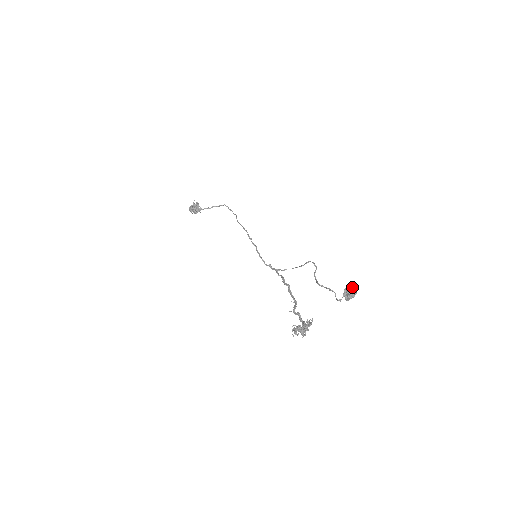
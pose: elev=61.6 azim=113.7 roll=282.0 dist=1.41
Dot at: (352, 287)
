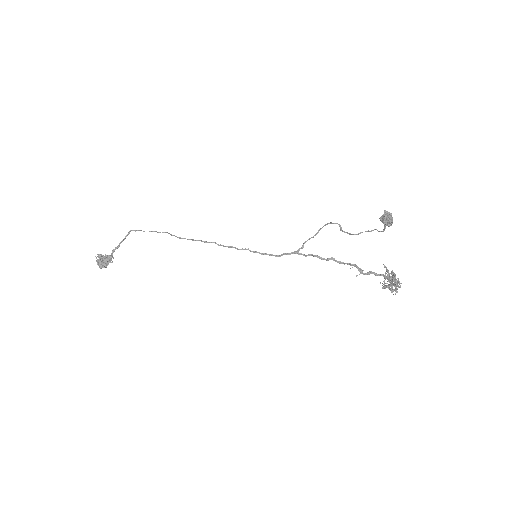
Dot at: (387, 214)
